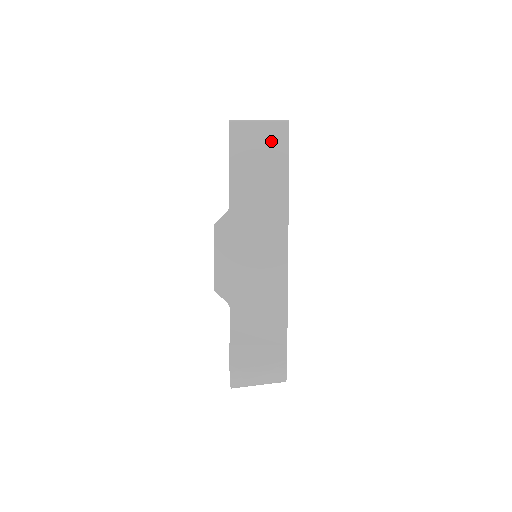
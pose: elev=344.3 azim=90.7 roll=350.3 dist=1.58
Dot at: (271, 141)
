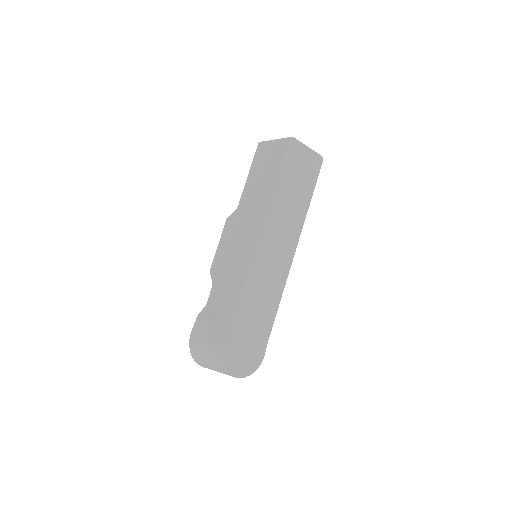
Dot at: (276, 154)
